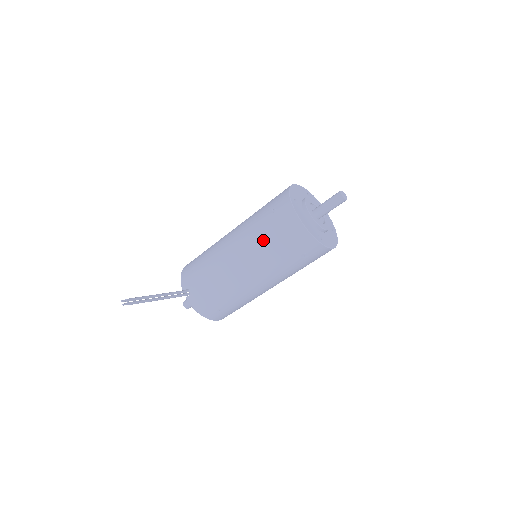
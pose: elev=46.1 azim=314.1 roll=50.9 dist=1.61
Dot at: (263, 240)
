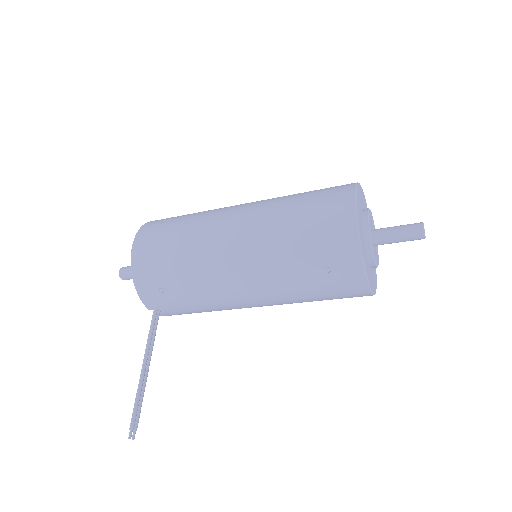
Dot at: (304, 298)
